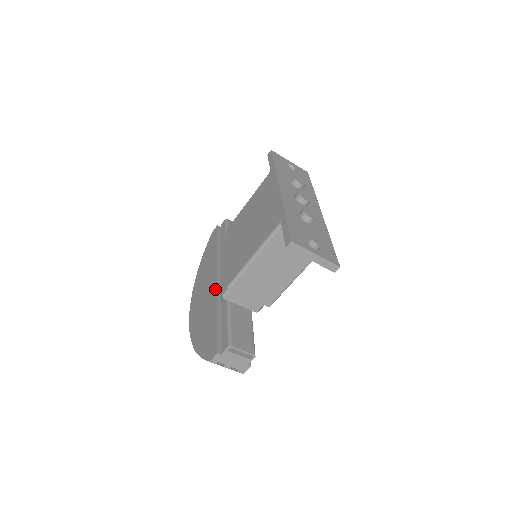
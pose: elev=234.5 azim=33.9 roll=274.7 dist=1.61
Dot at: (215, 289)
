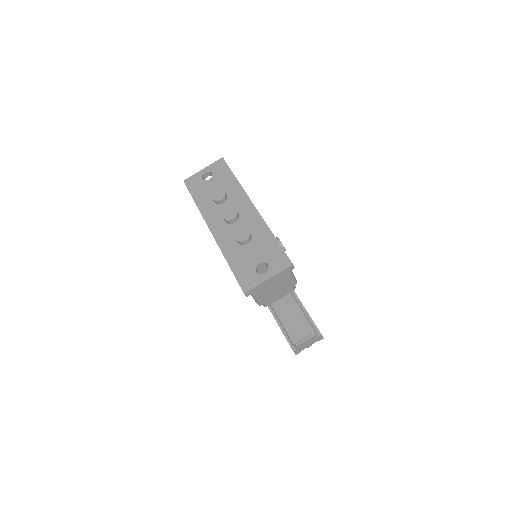
Dot at: occluded
